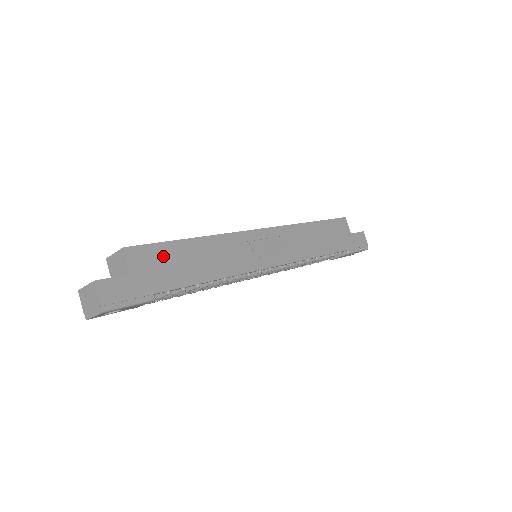
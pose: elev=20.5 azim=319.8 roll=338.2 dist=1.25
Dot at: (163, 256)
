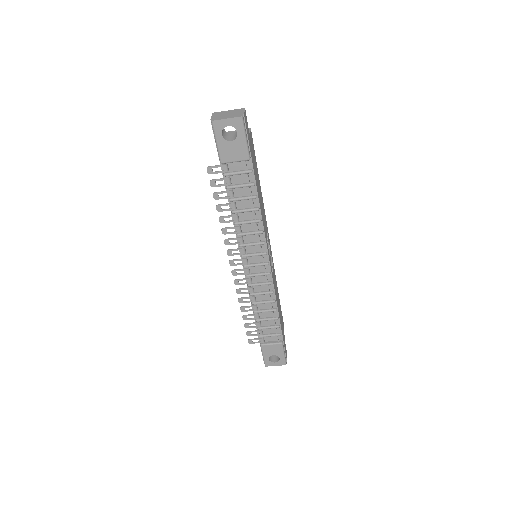
Dot at: (255, 161)
